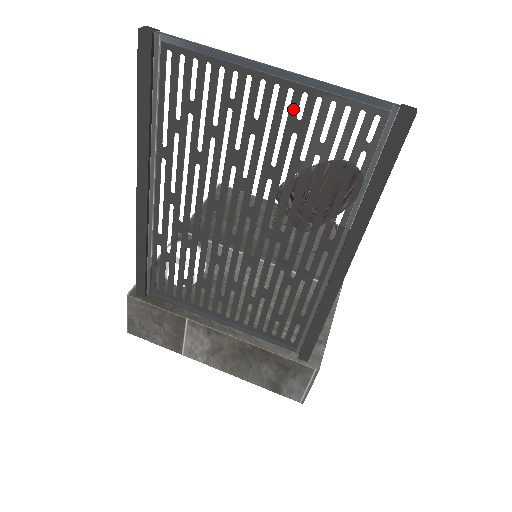
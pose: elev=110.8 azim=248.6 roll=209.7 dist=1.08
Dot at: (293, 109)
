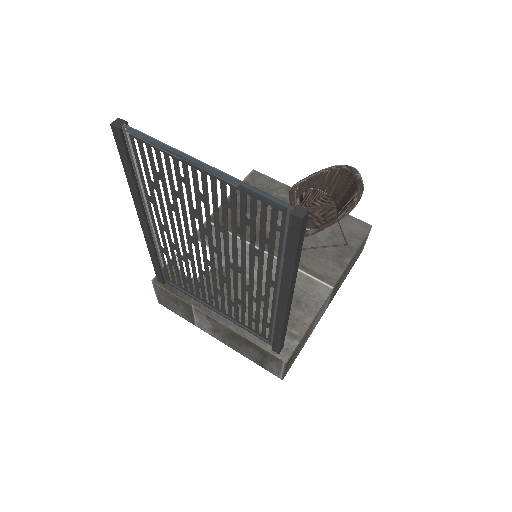
Dot at: (223, 193)
